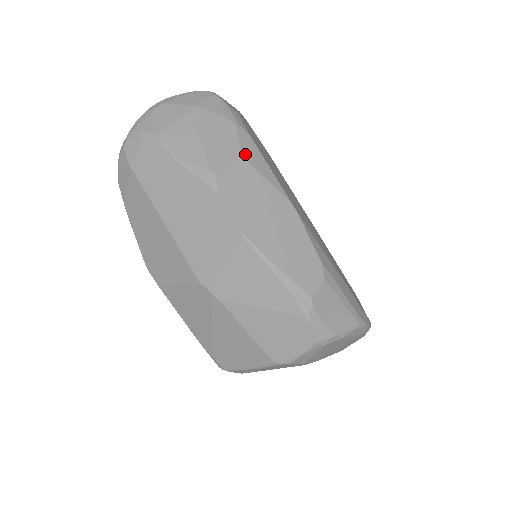
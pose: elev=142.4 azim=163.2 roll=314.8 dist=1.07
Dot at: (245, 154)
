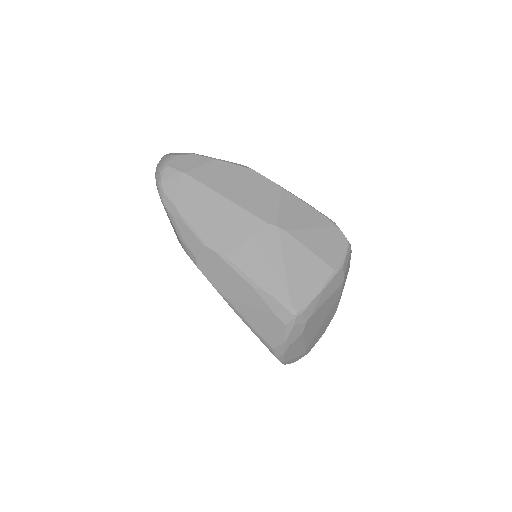
Dot at: occluded
